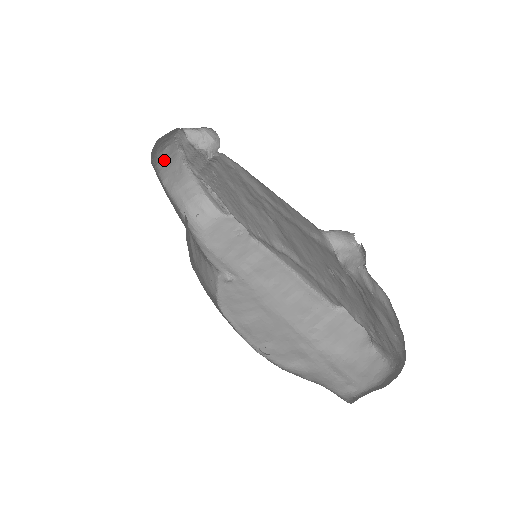
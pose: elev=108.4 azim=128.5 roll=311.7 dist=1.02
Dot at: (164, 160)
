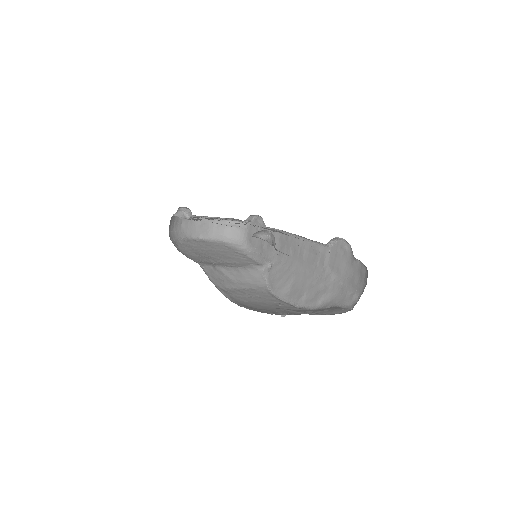
Dot at: (188, 229)
